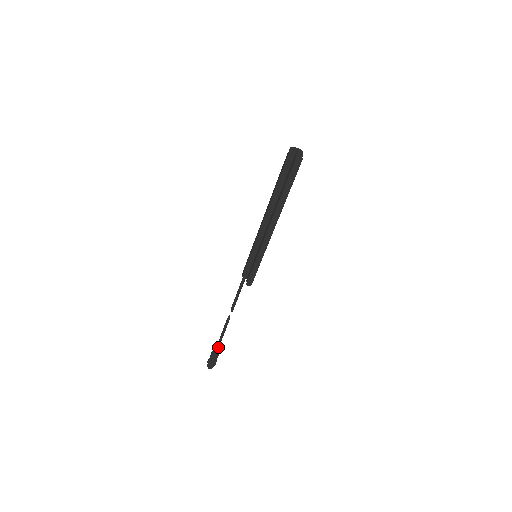
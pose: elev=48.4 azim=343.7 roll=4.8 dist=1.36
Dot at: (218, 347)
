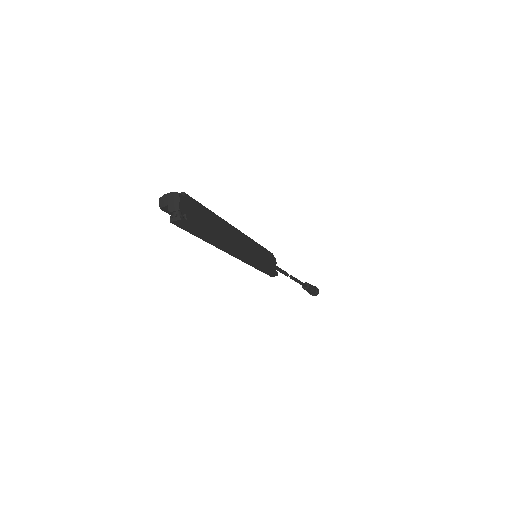
Dot at: (306, 288)
